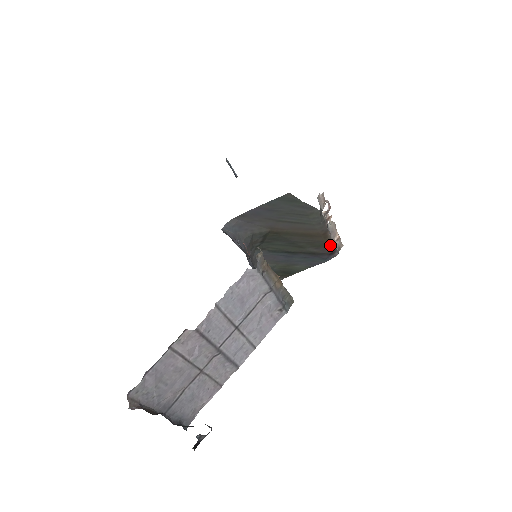
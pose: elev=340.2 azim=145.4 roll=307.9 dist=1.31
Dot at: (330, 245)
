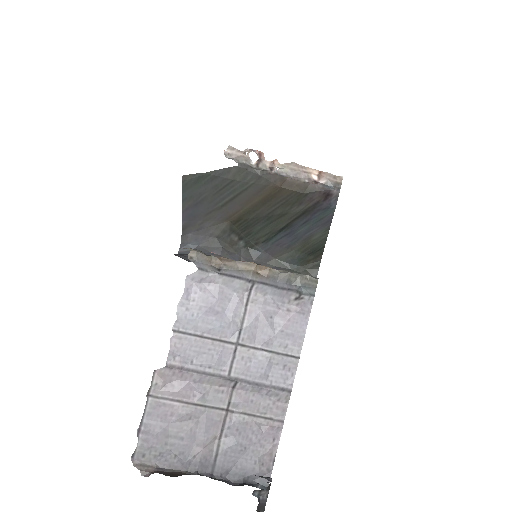
Dot at: (310, 189)
